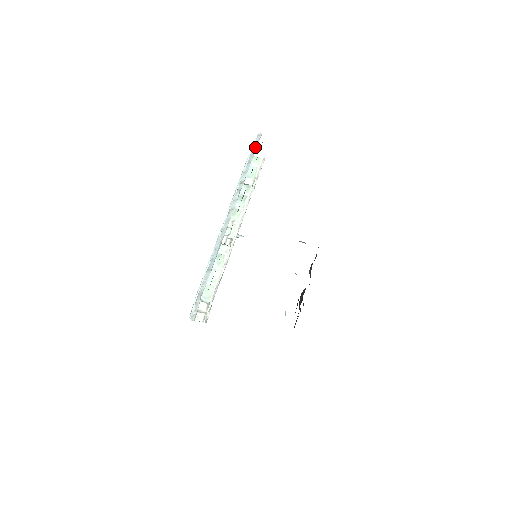
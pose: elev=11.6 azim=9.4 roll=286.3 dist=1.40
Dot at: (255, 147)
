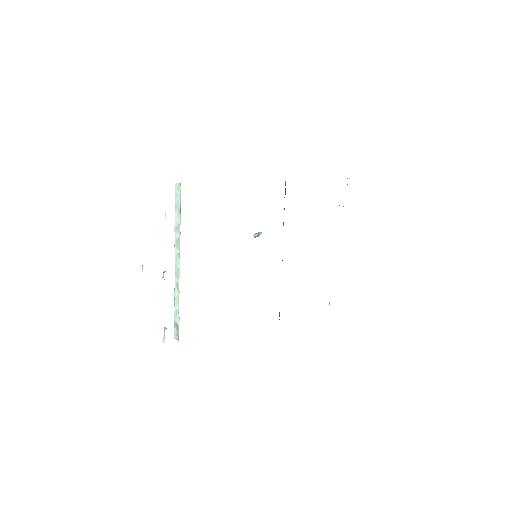
Dot at: occluded
